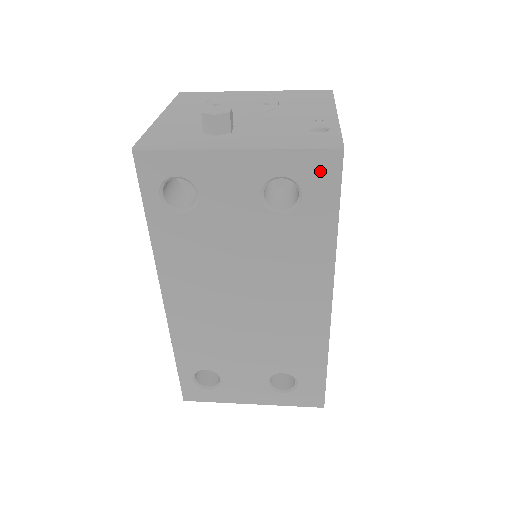
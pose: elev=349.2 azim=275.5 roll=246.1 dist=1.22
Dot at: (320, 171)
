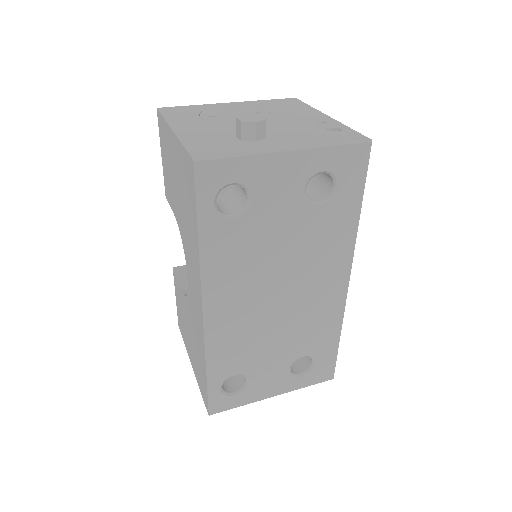
Dot at: (353, 163)
